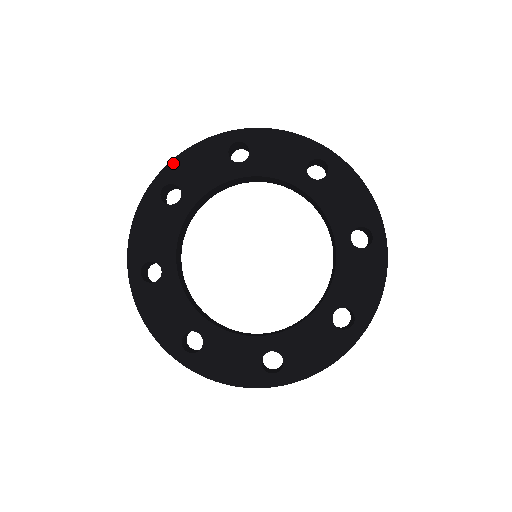
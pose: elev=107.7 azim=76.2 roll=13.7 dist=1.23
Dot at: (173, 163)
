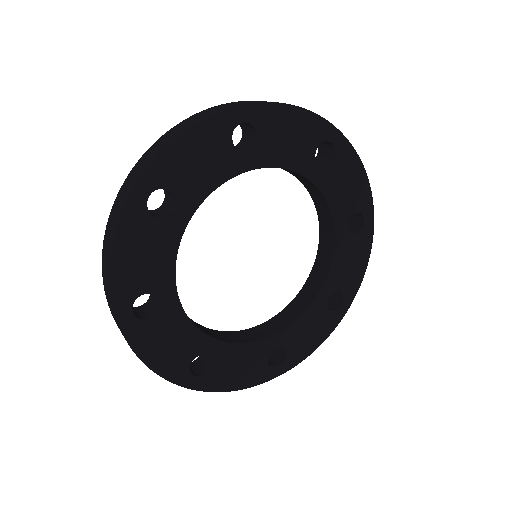
Dot at: (272, 106)
